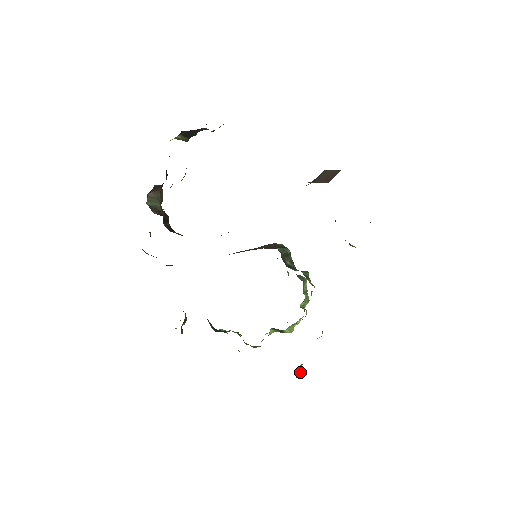
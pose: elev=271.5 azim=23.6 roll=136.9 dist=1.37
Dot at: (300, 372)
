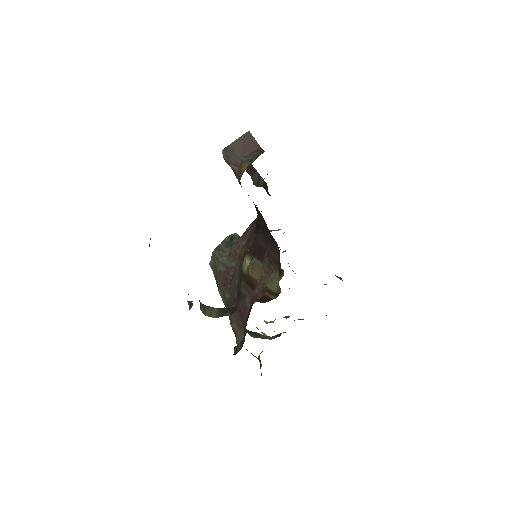
Dot at: (338, 277)
